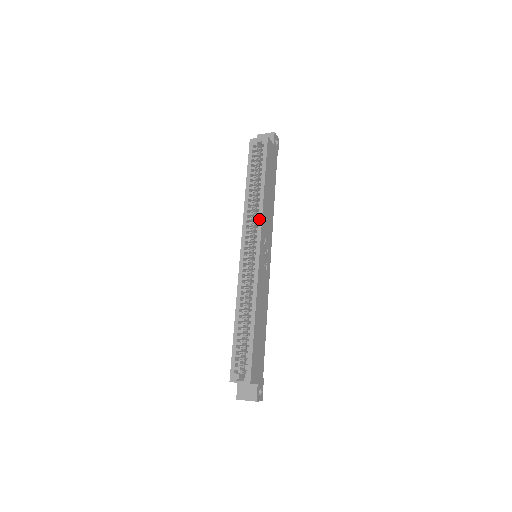
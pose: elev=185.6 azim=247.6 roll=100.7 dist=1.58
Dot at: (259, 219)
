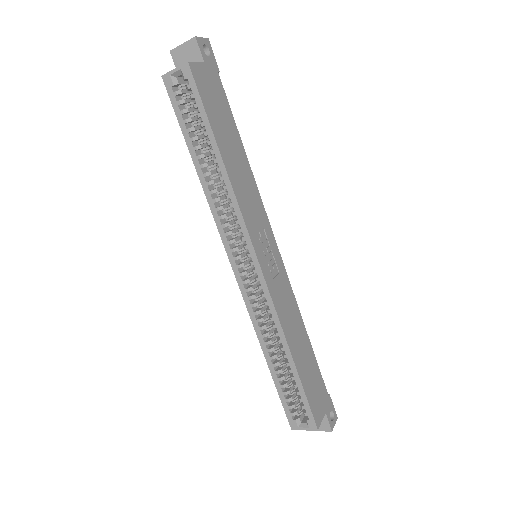
Dot at: (237, 215)
